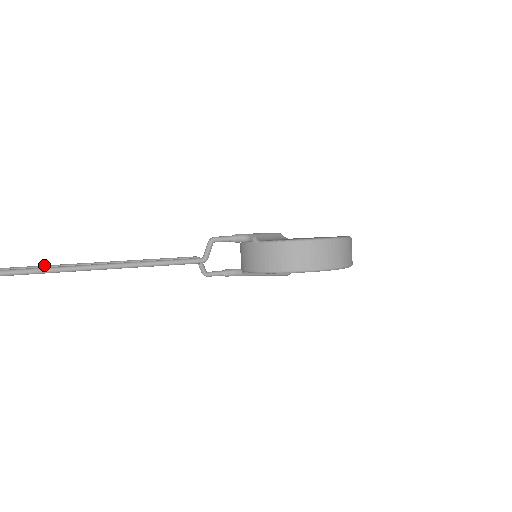
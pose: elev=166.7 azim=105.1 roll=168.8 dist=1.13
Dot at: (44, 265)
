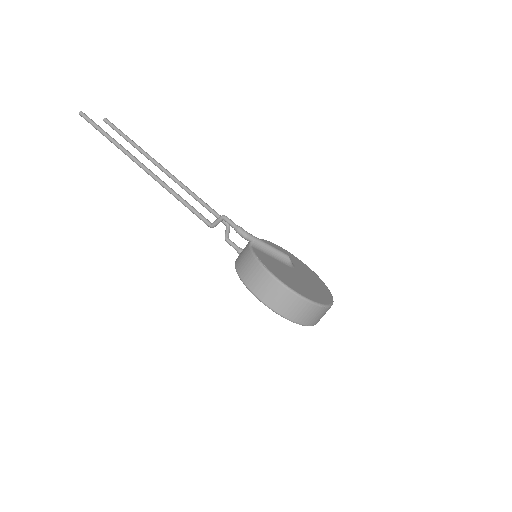
Dot at: (146, 152)
